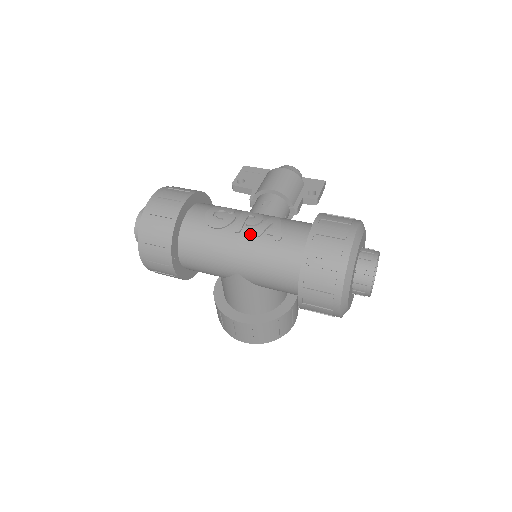
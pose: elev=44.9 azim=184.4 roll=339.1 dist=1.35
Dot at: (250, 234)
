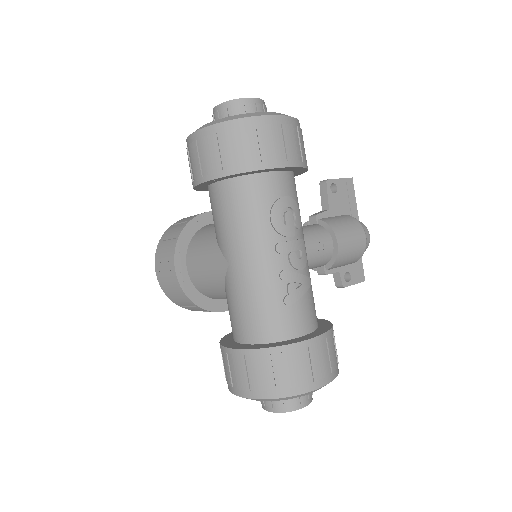
Dot at: (280, 266)
